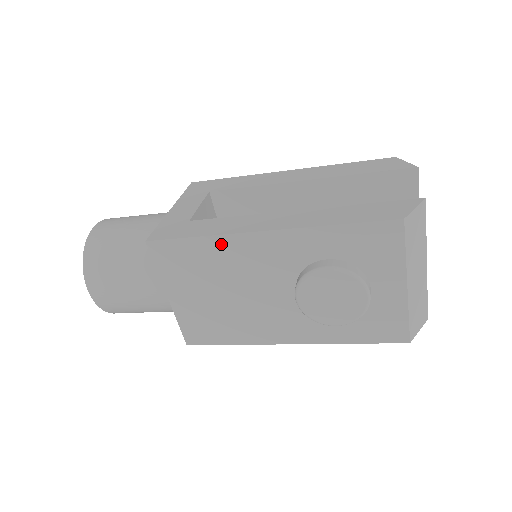
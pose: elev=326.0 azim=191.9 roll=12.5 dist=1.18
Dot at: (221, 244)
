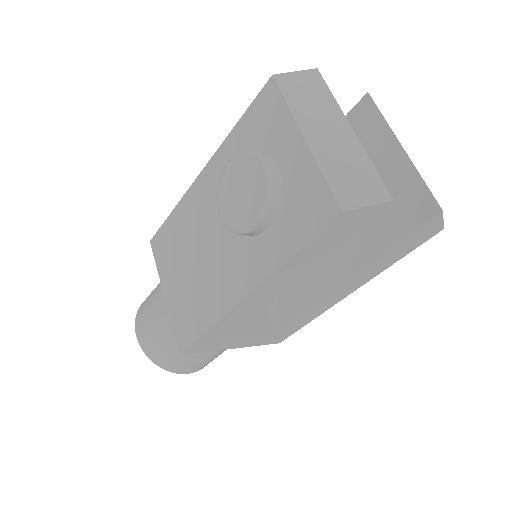
Dot at: (183, 208)
